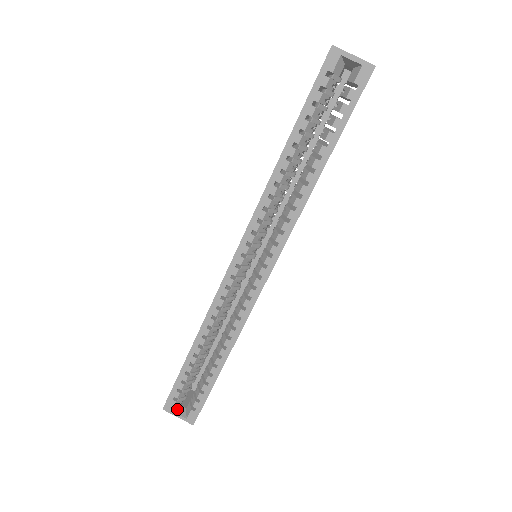
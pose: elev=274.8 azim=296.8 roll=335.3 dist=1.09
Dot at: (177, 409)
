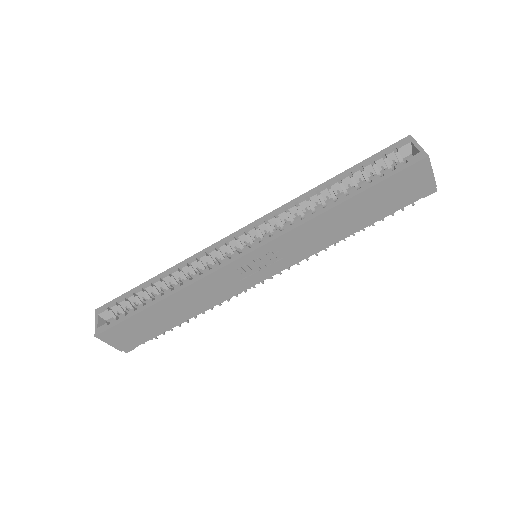
Dot at: (102, 319)
